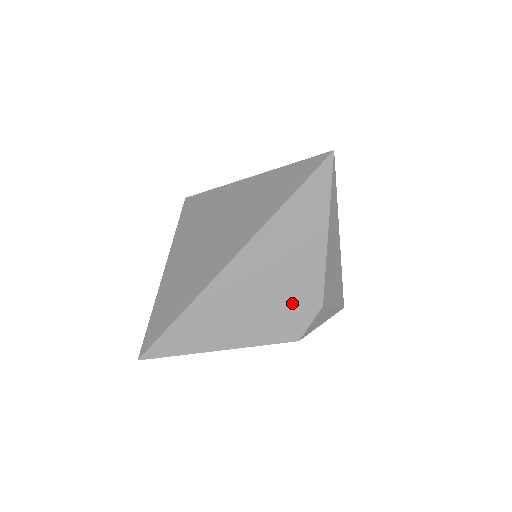
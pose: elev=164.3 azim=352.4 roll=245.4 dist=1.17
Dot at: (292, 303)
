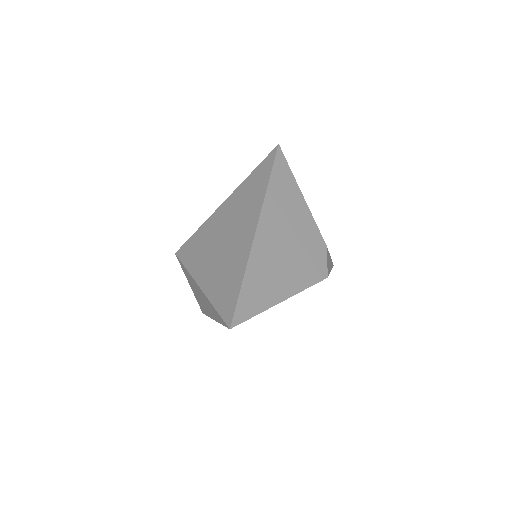
Dot at: (308, 249)
